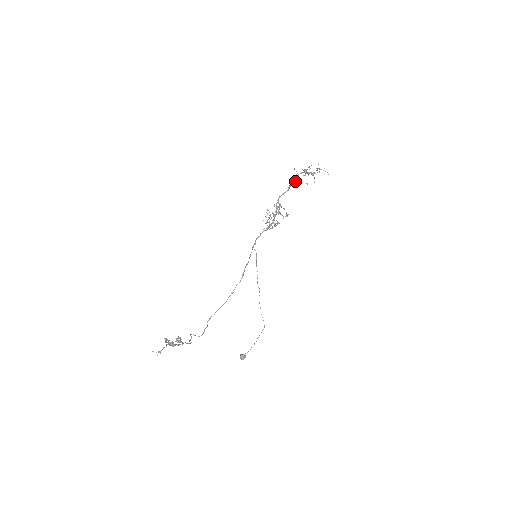
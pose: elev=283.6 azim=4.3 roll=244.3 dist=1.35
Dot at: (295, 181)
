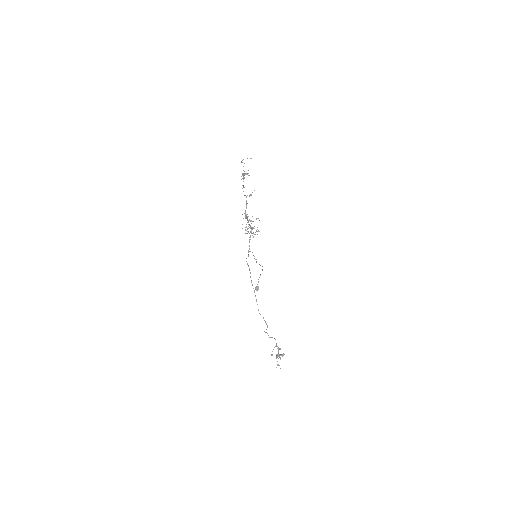
Dot at: (249, 196)
